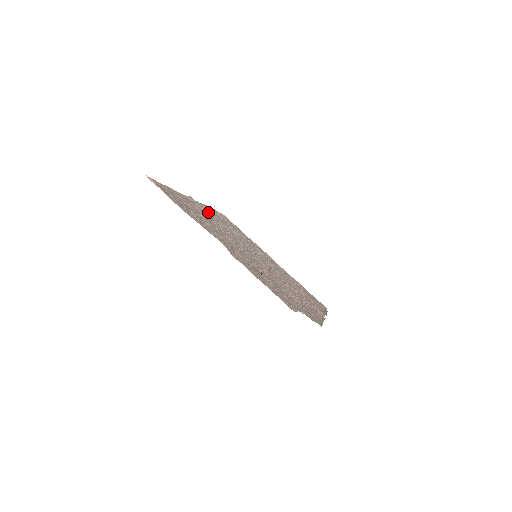
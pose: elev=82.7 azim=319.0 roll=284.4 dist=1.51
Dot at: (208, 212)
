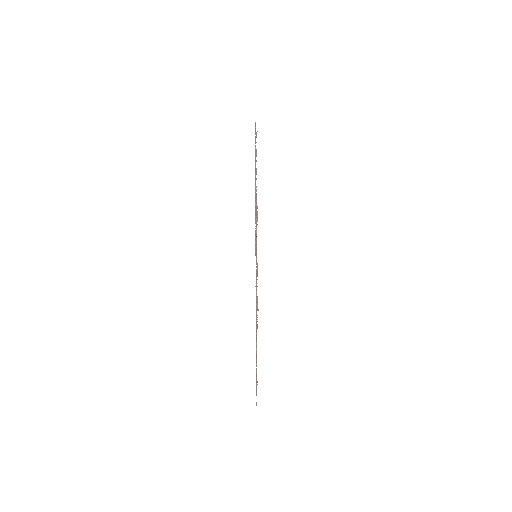
Dot at: occluded
